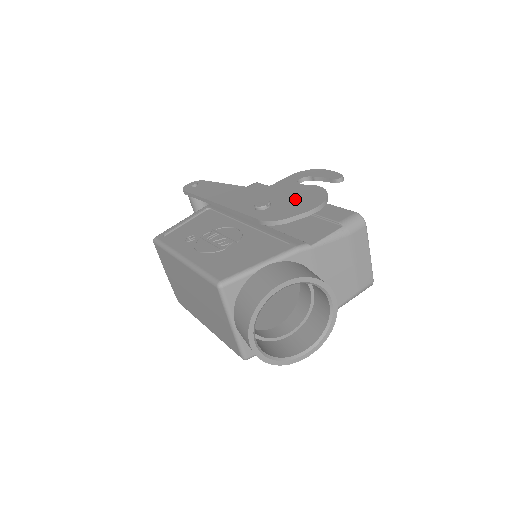
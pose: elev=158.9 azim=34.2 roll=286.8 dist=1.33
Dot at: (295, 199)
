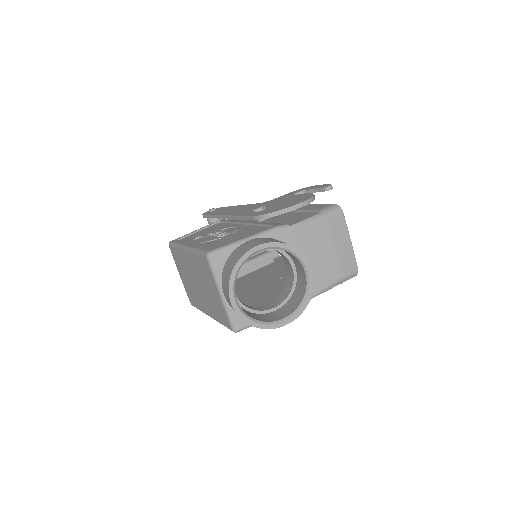
Dot at: (287, 202)
